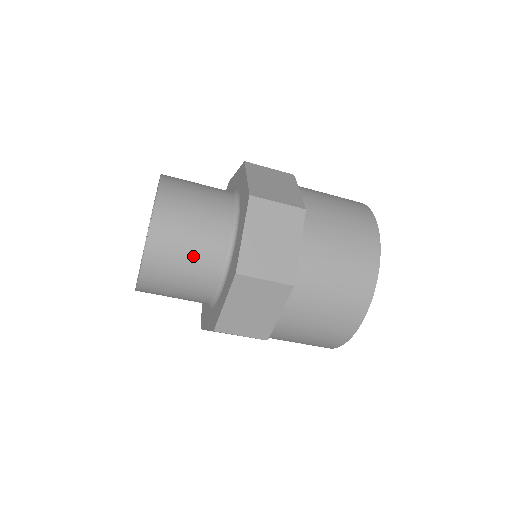
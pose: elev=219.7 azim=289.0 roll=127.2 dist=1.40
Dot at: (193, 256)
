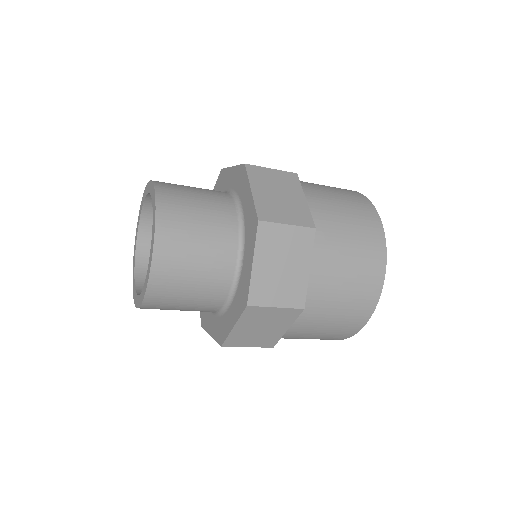
Dot at: (199, 282)
